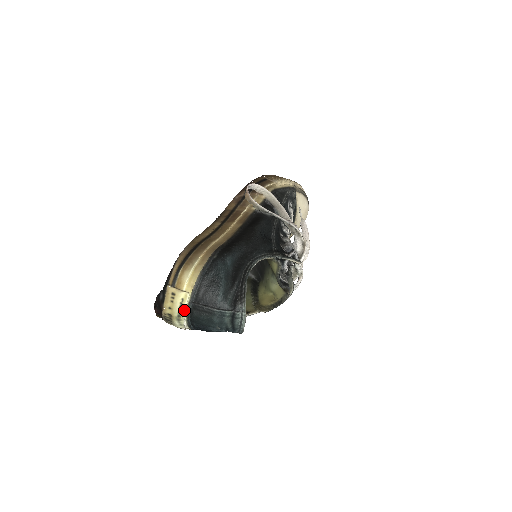
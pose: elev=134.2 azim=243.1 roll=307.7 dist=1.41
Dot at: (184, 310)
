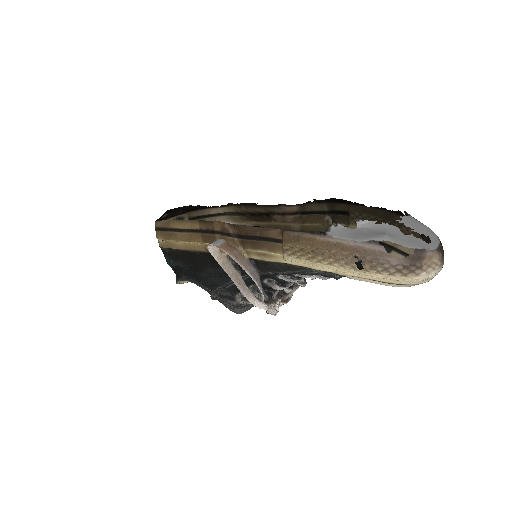
Dot at: occluded
